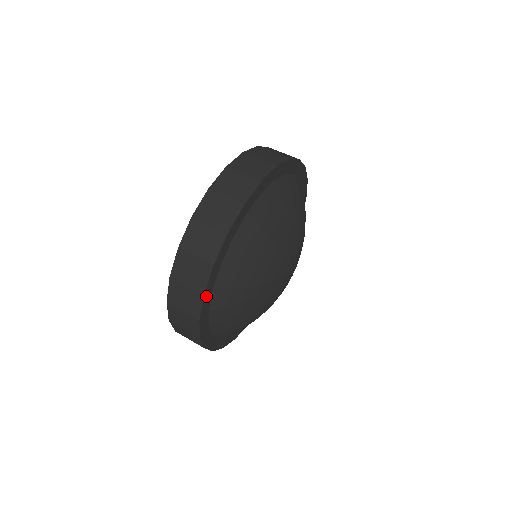
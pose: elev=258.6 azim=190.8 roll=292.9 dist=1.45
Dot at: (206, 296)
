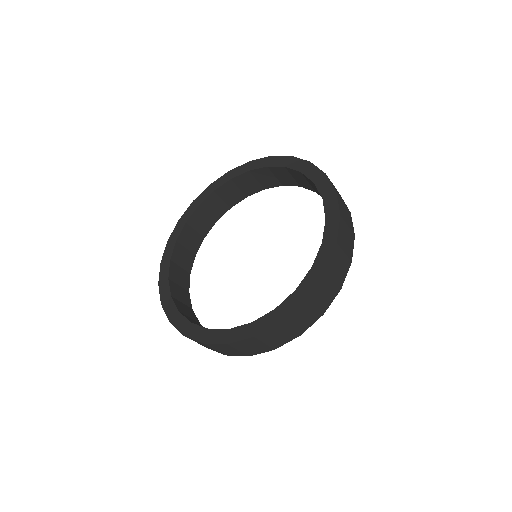
Dot at: occluded
